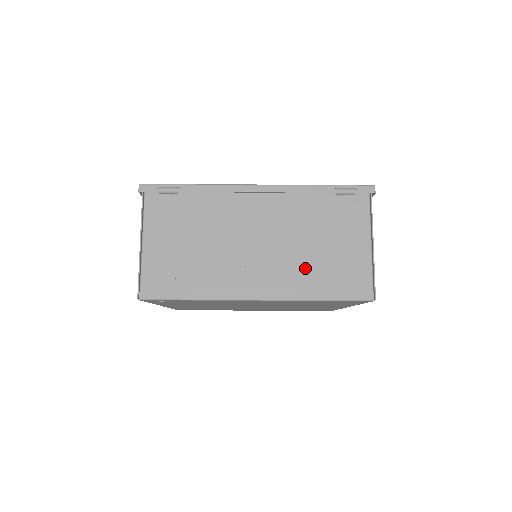
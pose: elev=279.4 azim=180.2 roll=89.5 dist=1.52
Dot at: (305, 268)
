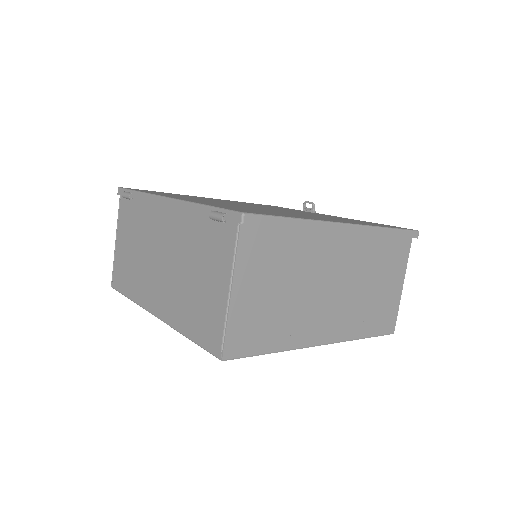
Dot at: (183, 298)
